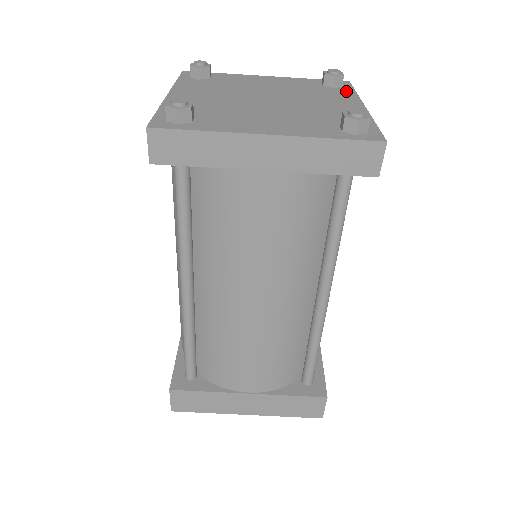
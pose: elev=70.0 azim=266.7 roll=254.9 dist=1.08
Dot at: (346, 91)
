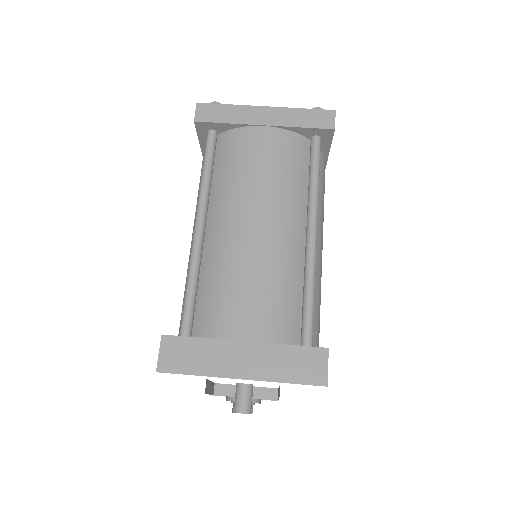
Dot at: occluded
